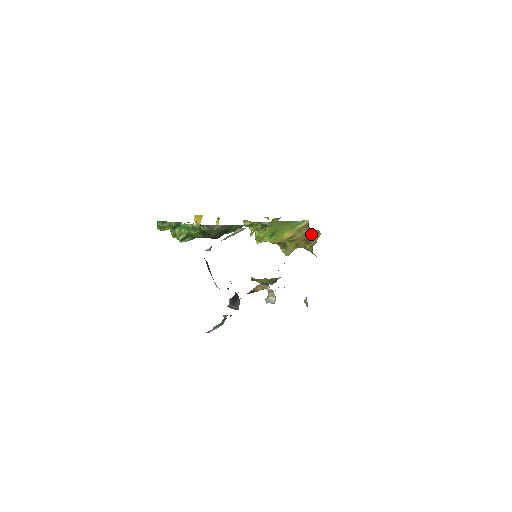
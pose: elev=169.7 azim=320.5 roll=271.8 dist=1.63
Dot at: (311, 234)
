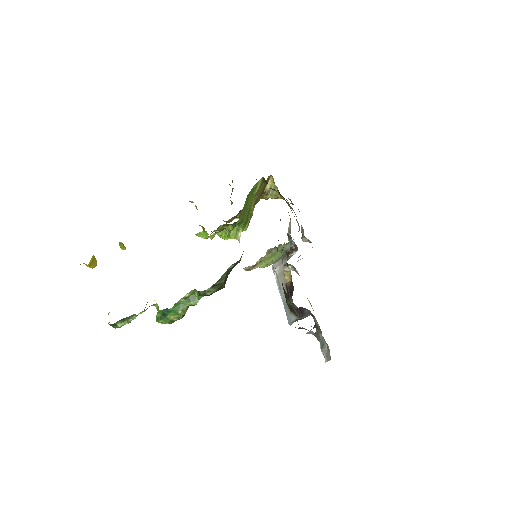
Dot at: (264, 185)
